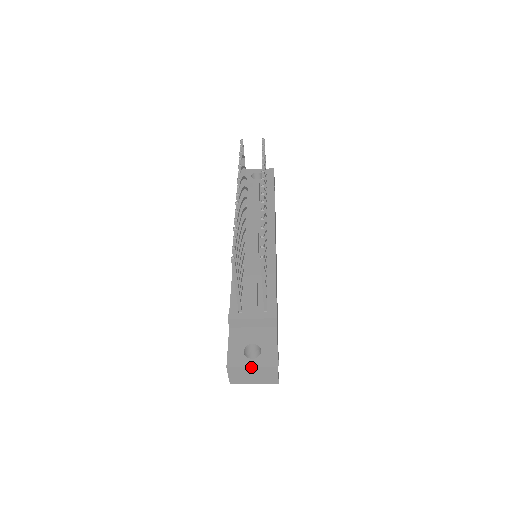
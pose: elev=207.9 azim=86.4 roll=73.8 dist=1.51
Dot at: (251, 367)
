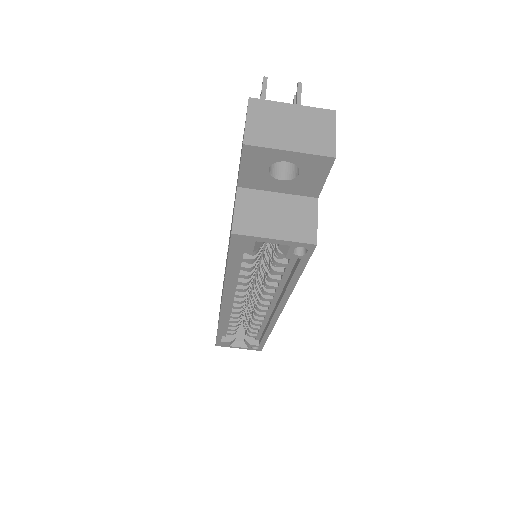
Dot at: (291, 105)
